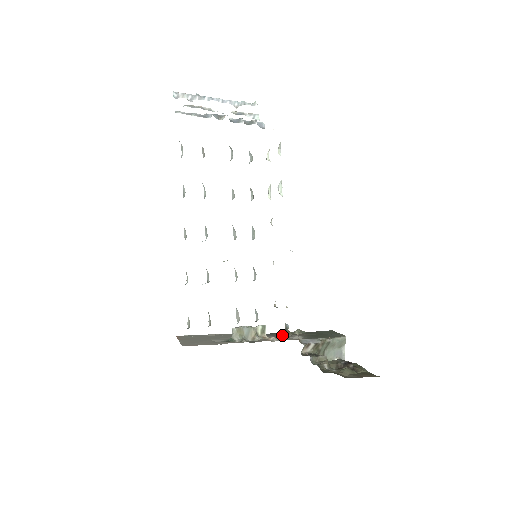
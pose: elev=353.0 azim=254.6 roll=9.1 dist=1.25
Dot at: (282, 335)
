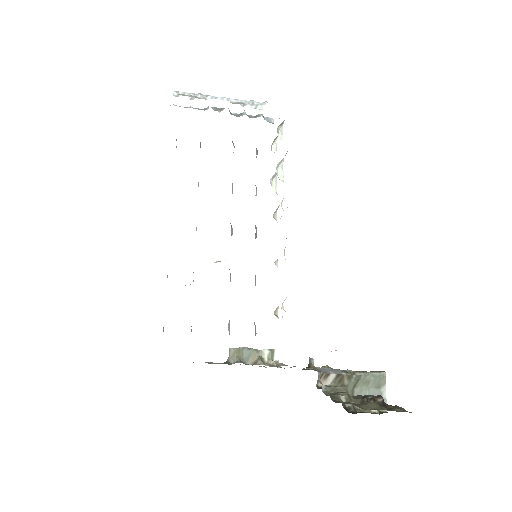
Dot at: occluded
